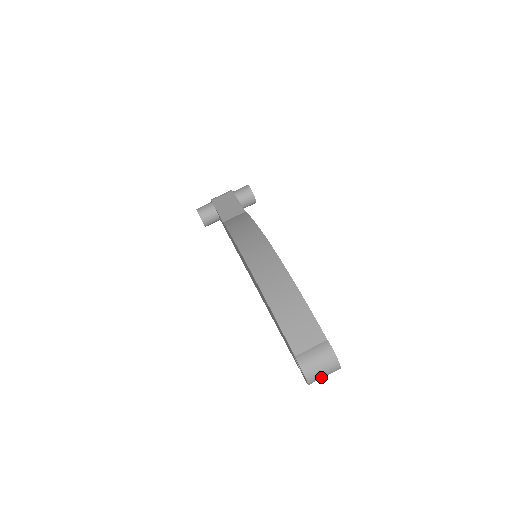
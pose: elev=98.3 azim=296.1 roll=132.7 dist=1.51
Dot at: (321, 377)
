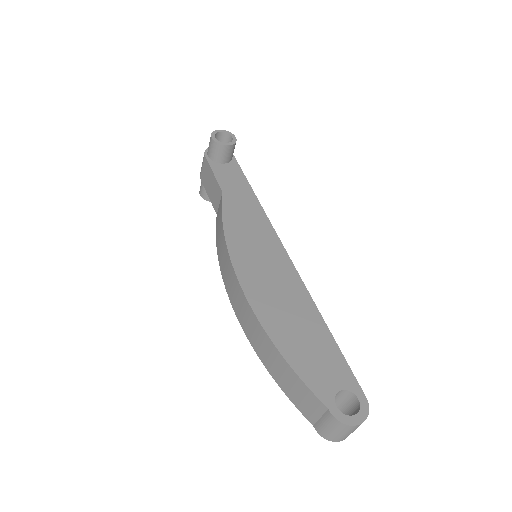
Dot at: (352, 432)
